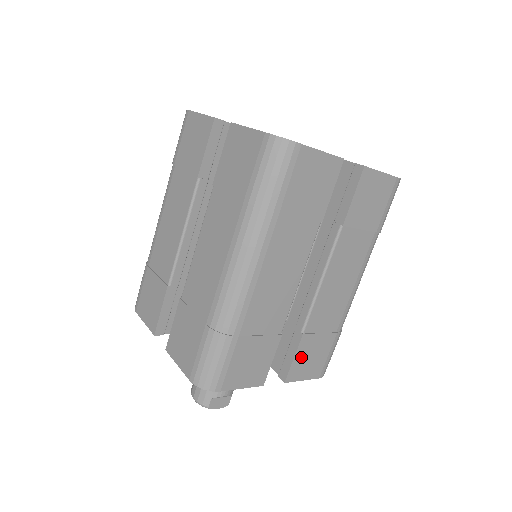
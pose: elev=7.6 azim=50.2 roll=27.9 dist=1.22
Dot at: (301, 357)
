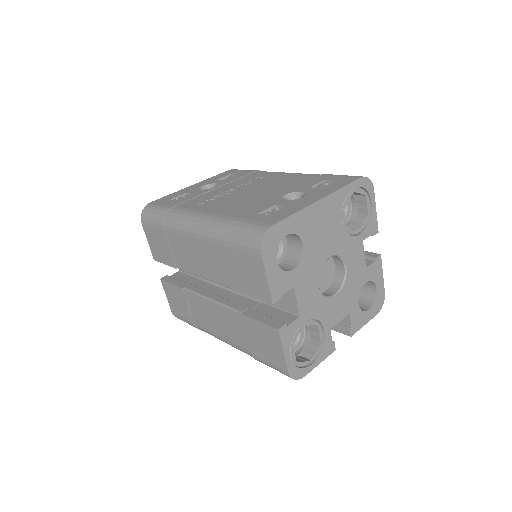
Dot at: occluded
